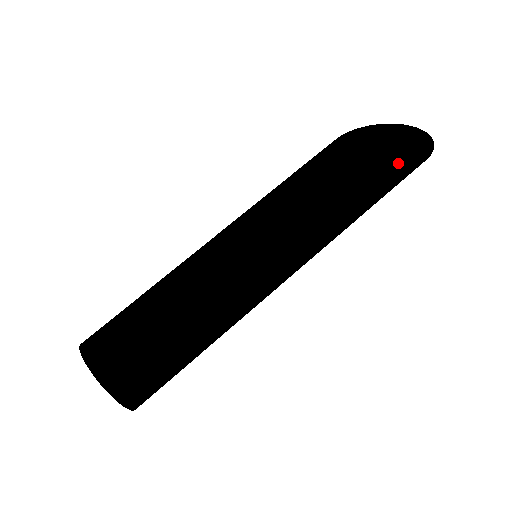
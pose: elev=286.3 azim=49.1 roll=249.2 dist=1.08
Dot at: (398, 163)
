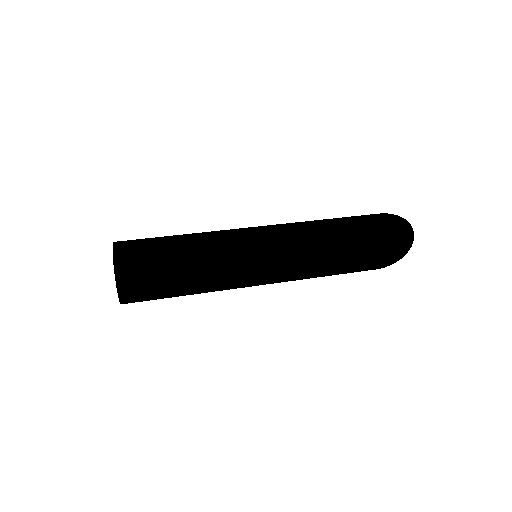
Dot at: (376, 224)
